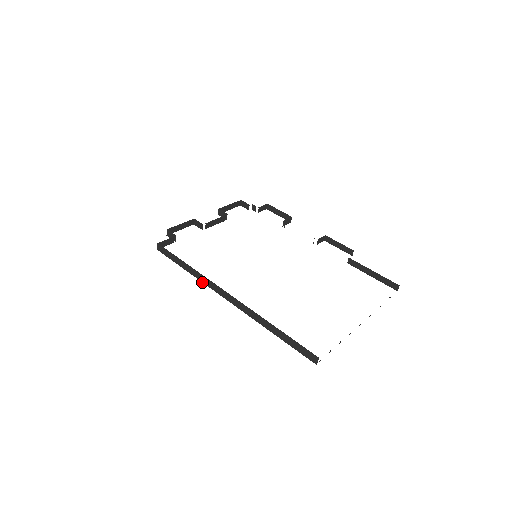
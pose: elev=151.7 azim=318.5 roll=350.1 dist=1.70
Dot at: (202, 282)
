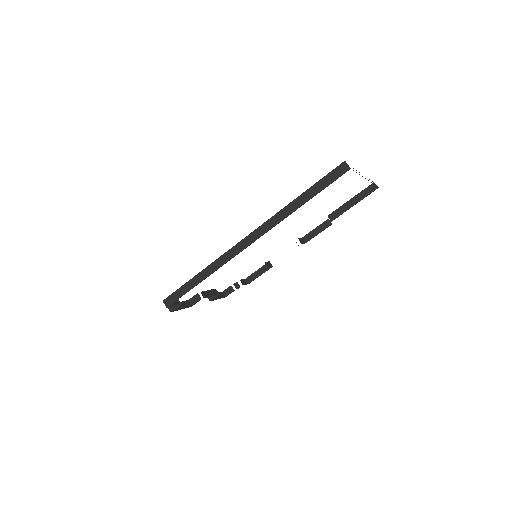
Dot at: occluded
